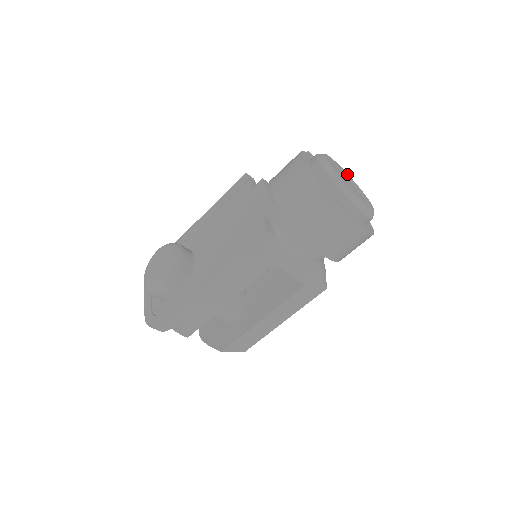
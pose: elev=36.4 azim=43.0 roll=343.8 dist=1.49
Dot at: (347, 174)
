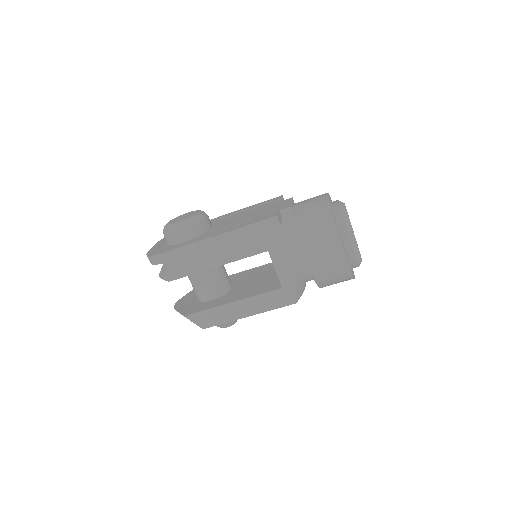
Dot at: occluded
